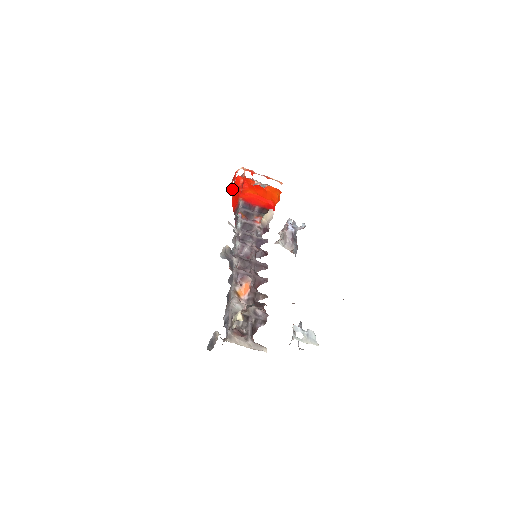
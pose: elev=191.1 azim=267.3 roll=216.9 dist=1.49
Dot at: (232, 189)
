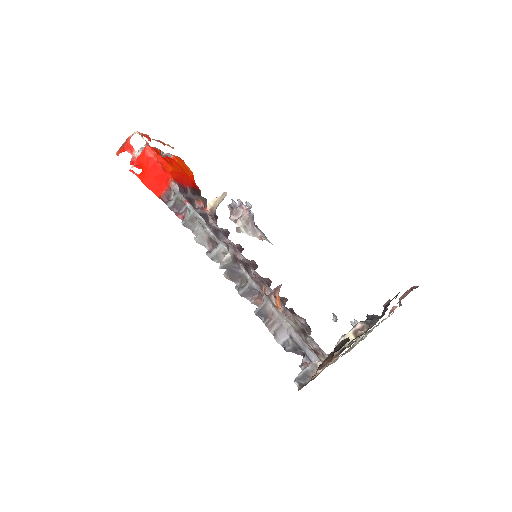
Dot at: (134, 164)
